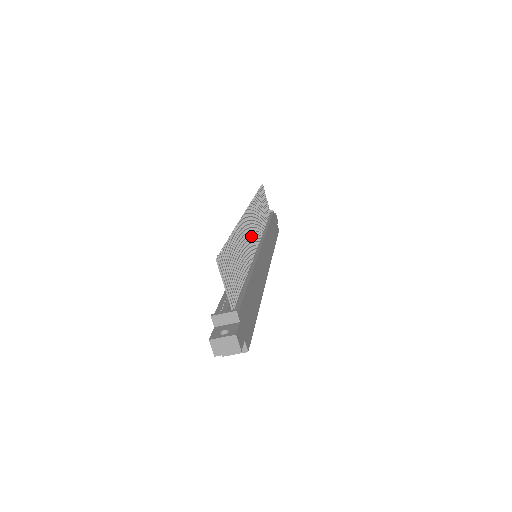
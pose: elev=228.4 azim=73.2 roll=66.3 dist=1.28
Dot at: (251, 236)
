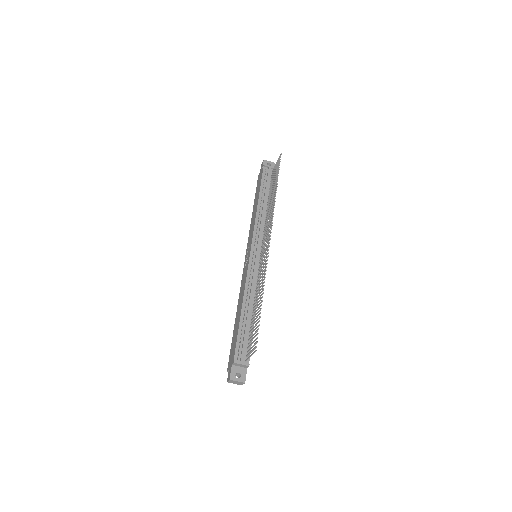
Dot at: occluded
